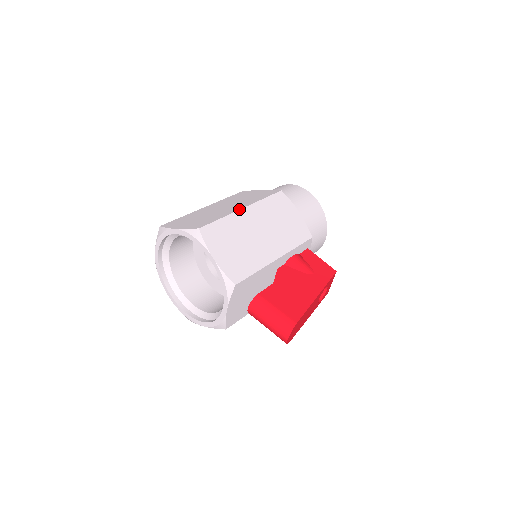
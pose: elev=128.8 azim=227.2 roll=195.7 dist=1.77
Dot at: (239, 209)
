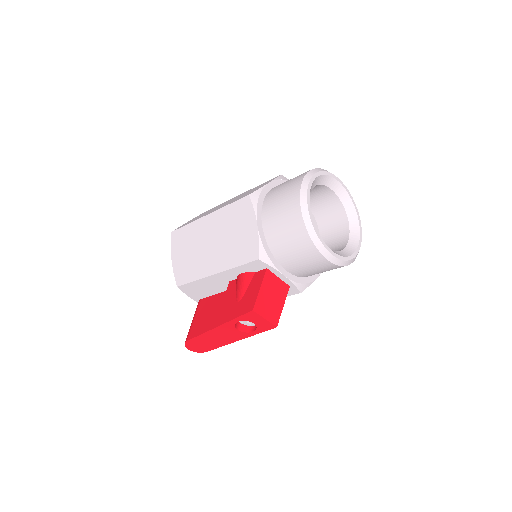
Dot at: (203, 216)
